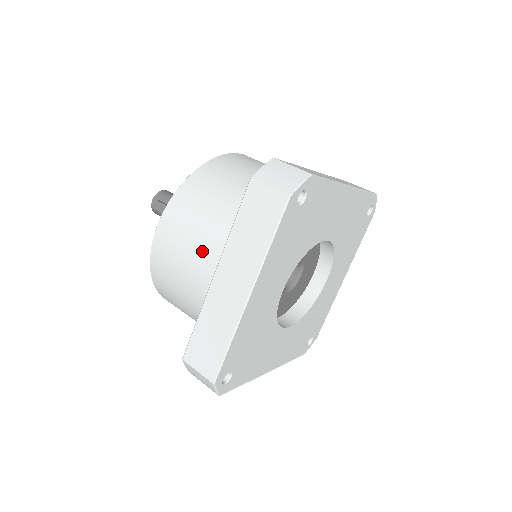
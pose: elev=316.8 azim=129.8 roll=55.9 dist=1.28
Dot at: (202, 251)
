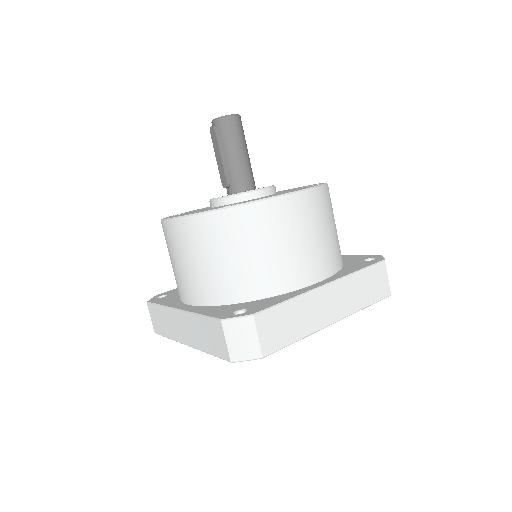
Dot at: (185, 278)
